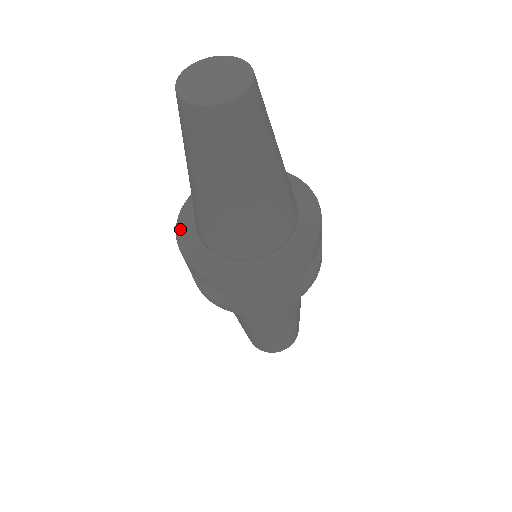
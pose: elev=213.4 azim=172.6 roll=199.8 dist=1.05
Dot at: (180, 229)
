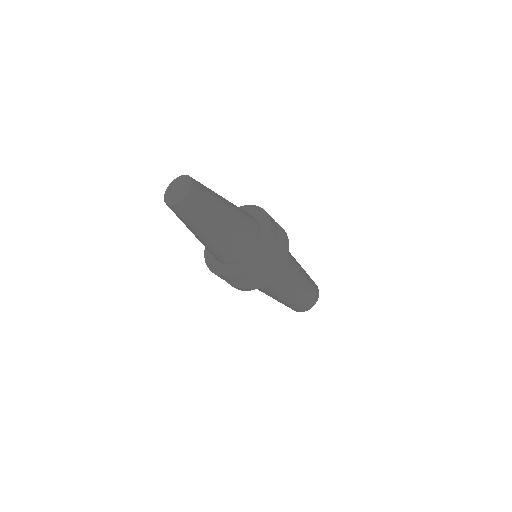
Dot at: occluded
